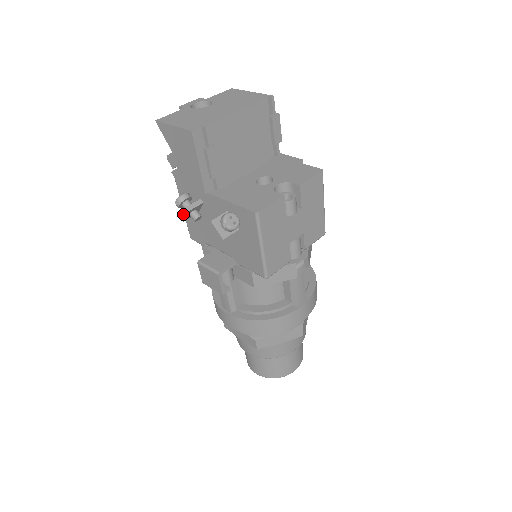
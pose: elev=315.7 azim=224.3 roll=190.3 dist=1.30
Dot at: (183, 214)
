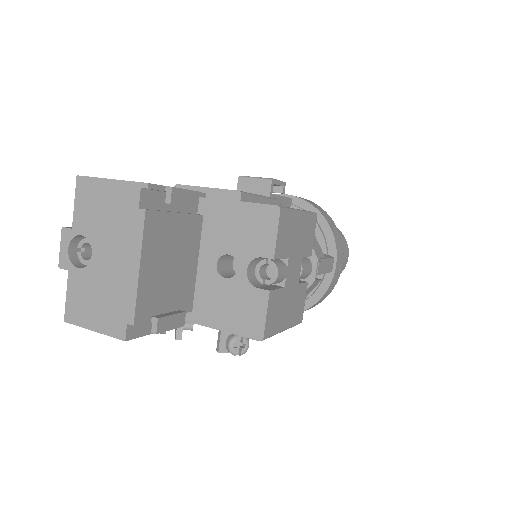
Dot at: occluded
